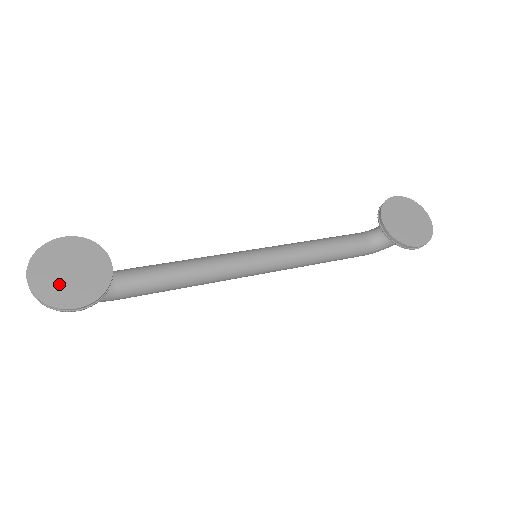
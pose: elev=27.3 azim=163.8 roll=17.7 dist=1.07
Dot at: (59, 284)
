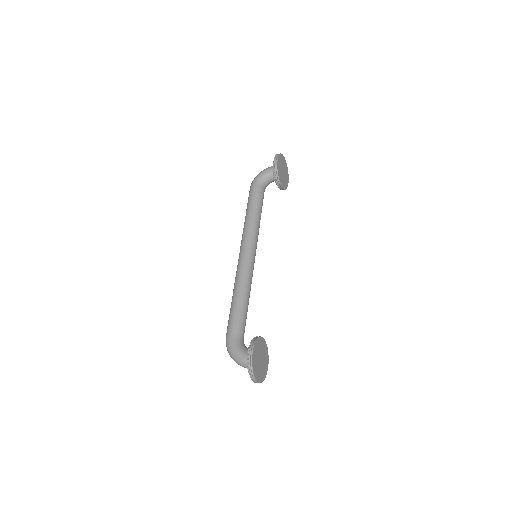
Dot at: (262, 368)
